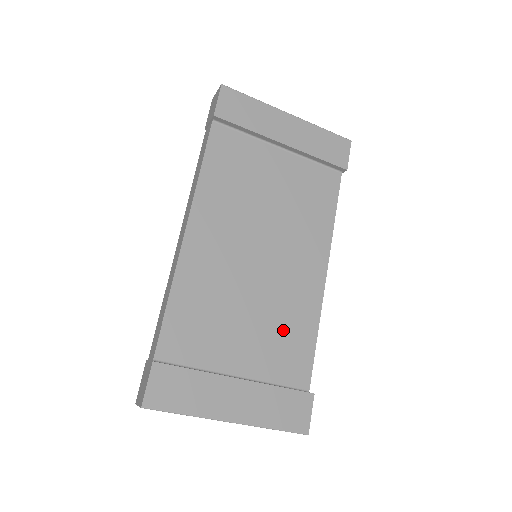
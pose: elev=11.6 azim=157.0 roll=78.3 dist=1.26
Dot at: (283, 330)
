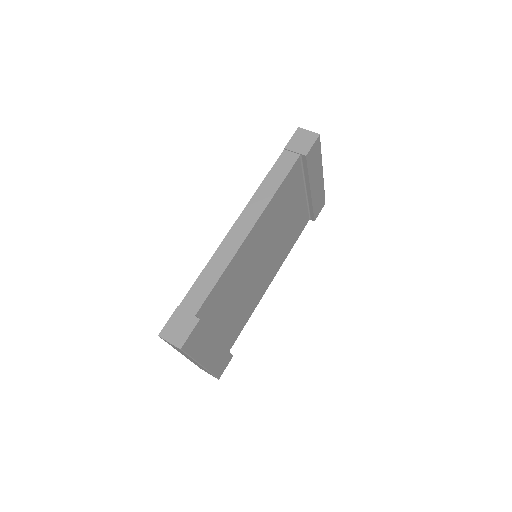
Dot at: (242, 311)
